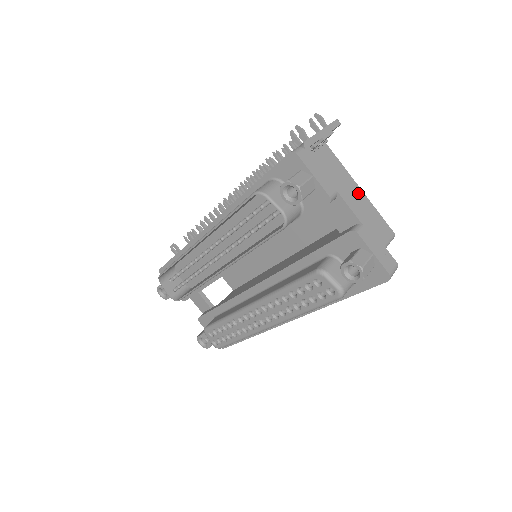
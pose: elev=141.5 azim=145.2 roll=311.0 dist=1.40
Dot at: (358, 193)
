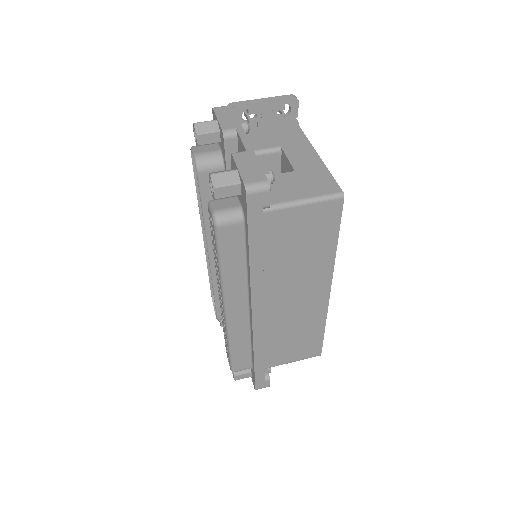
Dot at: (311, 158)
